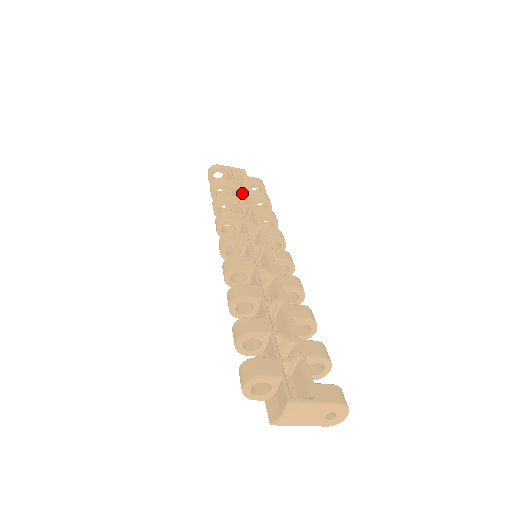
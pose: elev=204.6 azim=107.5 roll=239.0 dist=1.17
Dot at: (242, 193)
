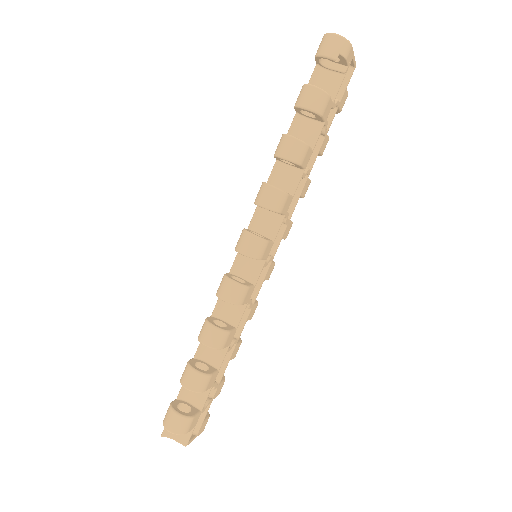
Dot at: occluded
